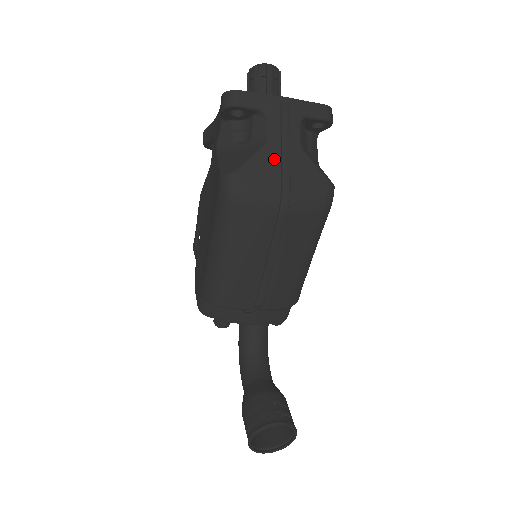
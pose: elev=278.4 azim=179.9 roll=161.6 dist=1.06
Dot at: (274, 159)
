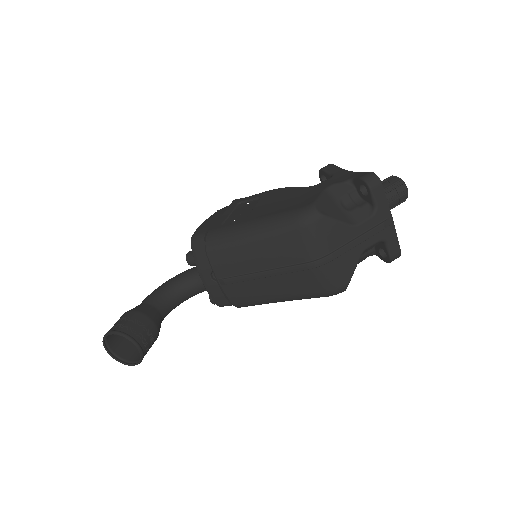
Dot at: (345, 238)
